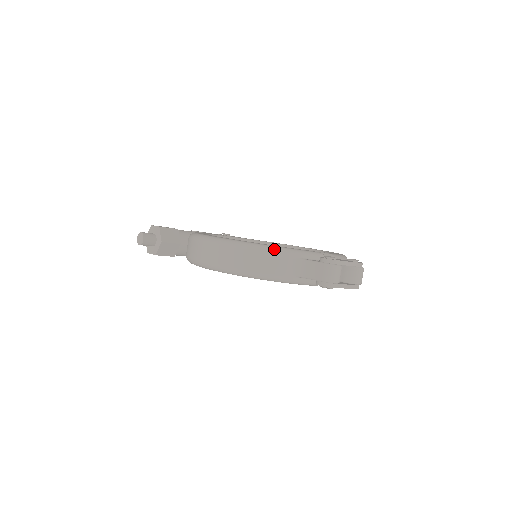
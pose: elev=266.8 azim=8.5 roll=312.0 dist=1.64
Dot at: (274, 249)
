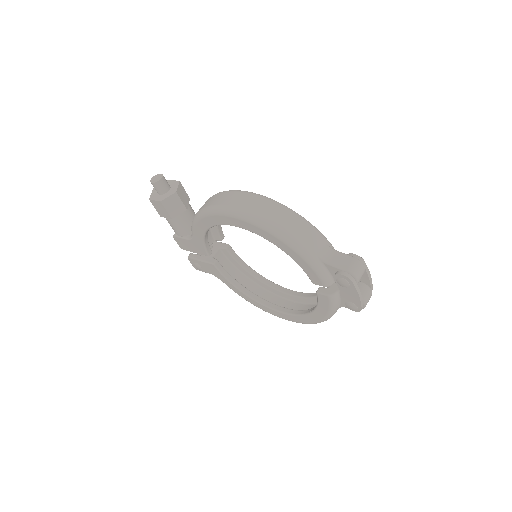
Dot at: (311, 224)
